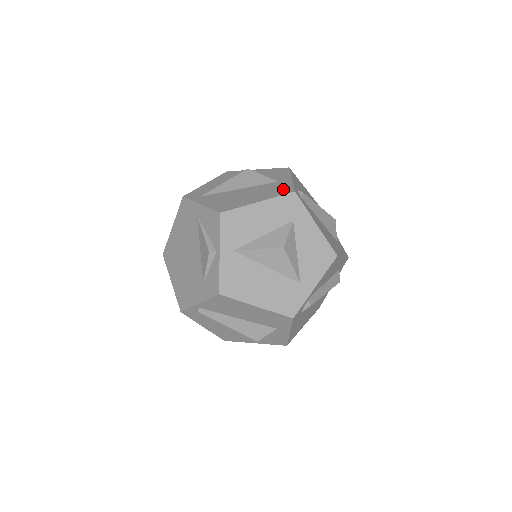
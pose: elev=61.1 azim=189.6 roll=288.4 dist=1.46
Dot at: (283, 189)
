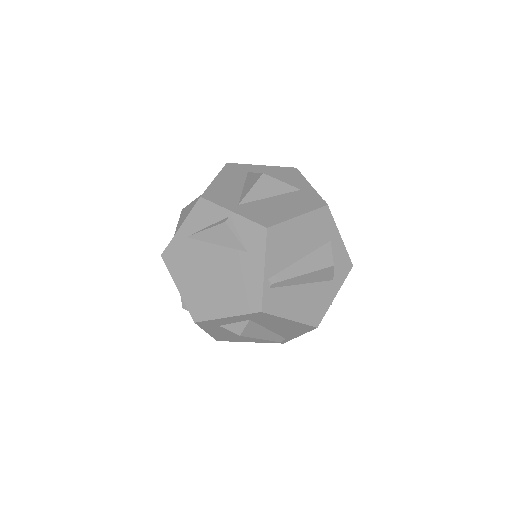
Dot at: occluded
